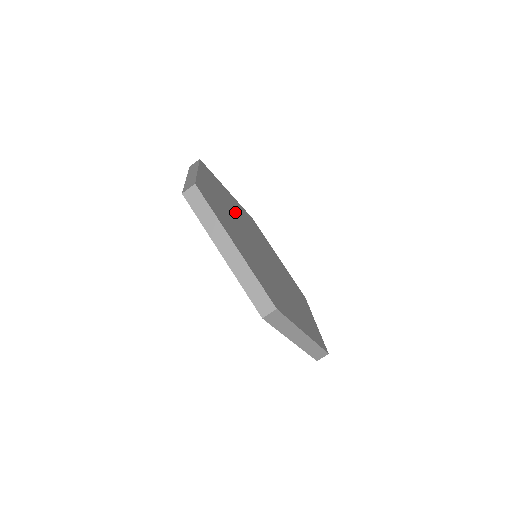
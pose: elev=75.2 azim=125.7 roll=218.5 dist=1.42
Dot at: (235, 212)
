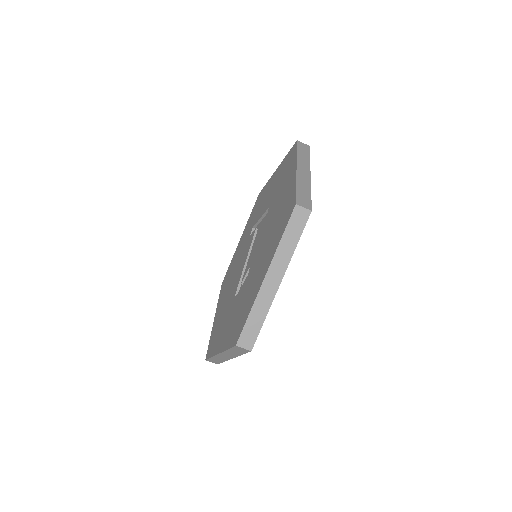
Dot at: occluded
